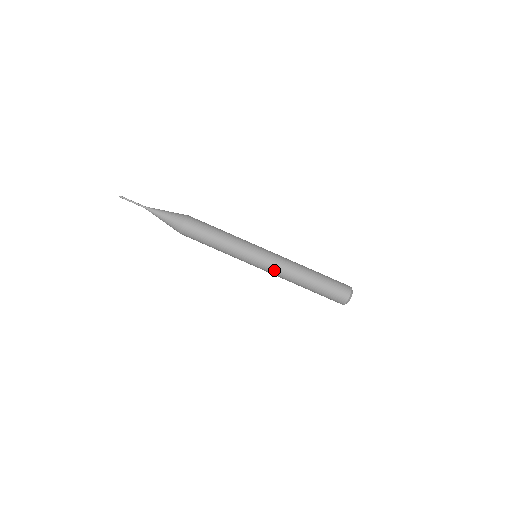
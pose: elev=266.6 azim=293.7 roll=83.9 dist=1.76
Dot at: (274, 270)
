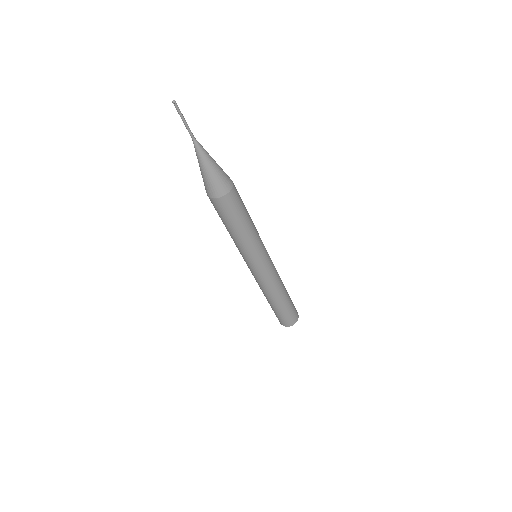
Dot at: (267, 280)
